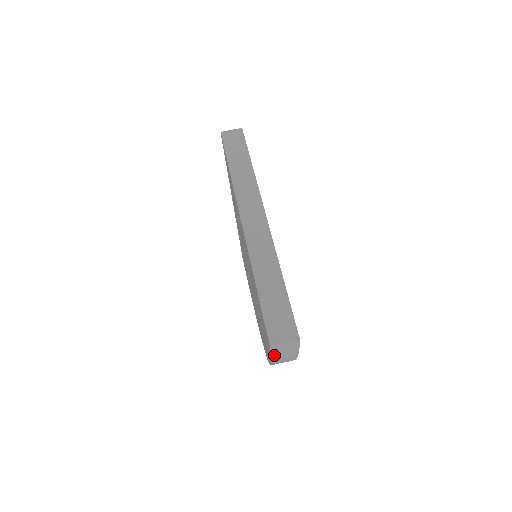
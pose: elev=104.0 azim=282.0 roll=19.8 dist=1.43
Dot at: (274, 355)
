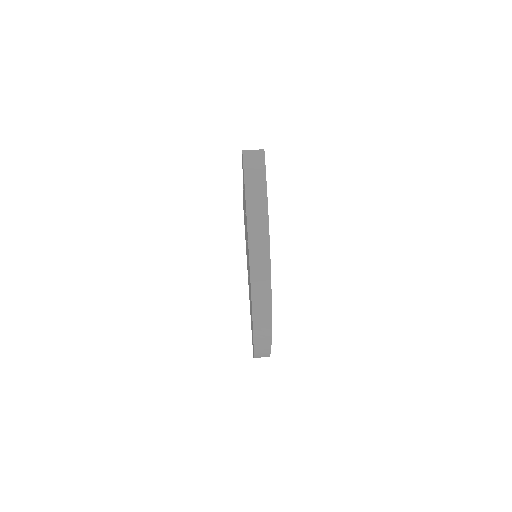
Dot at: (246, 174)
